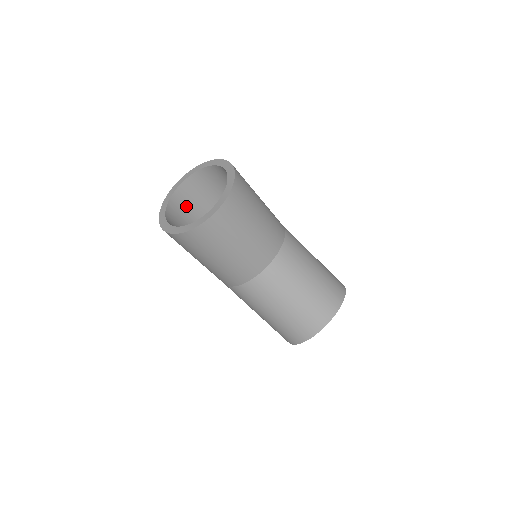
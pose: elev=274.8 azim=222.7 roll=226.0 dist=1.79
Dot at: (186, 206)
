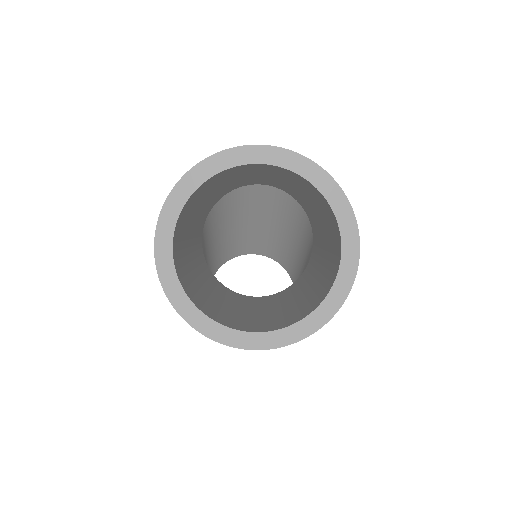
Dot at: (239, 171)
